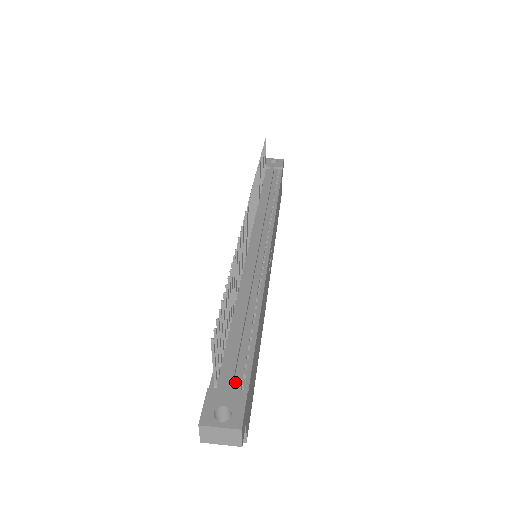
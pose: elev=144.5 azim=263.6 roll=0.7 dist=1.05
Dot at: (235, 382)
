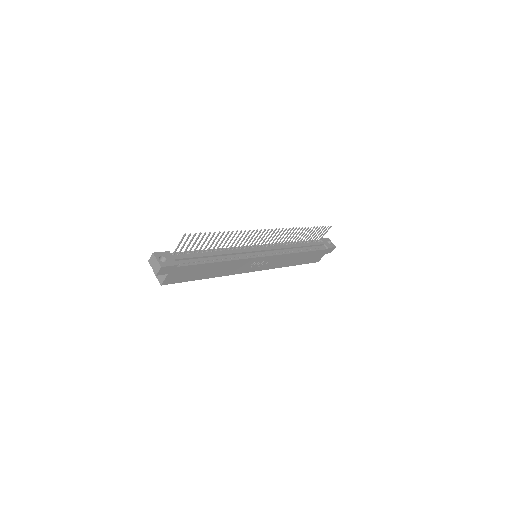
Dot at: (180, 261)
